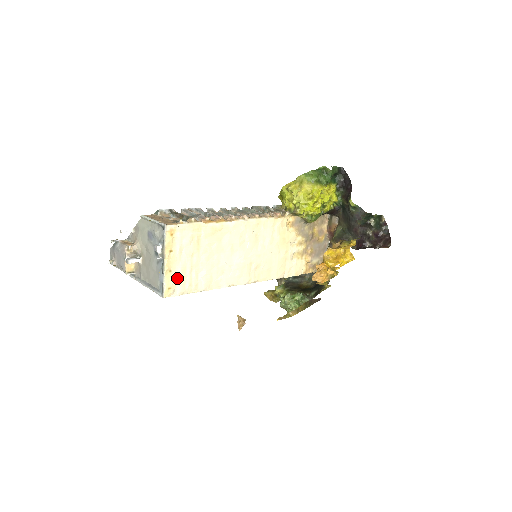
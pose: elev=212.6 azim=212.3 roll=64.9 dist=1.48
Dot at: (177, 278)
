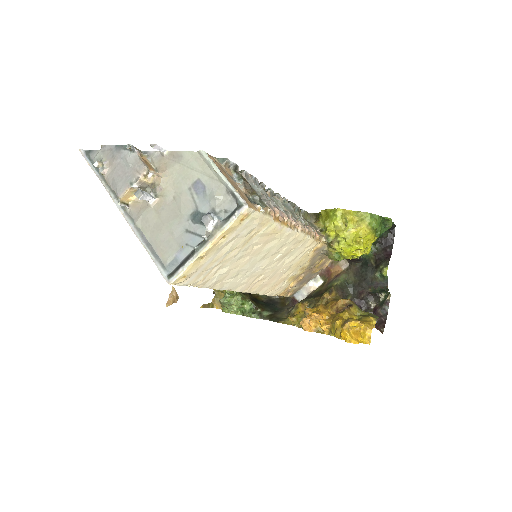
Dot at: (200, 268)
